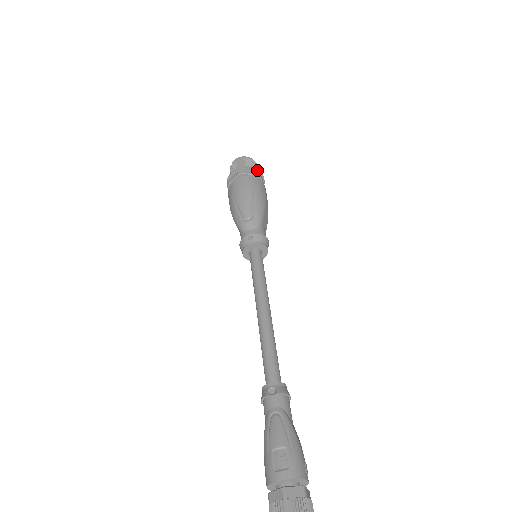
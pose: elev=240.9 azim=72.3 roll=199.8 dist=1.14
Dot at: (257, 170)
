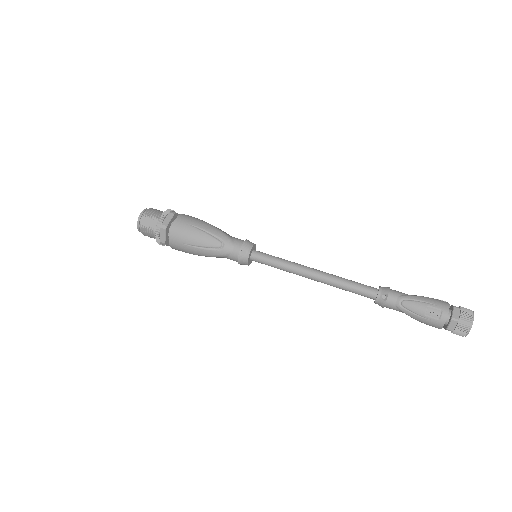
Dot at: (167, 212)
